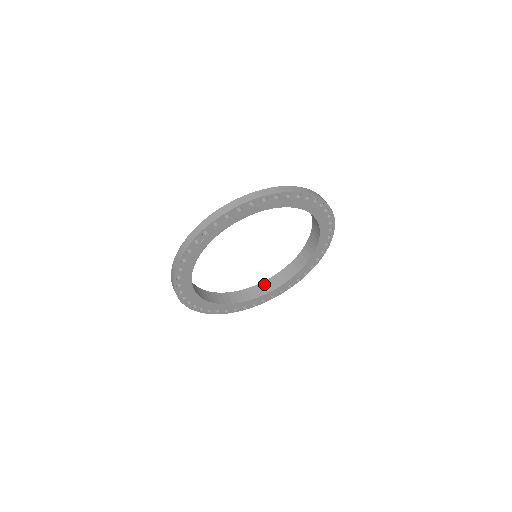
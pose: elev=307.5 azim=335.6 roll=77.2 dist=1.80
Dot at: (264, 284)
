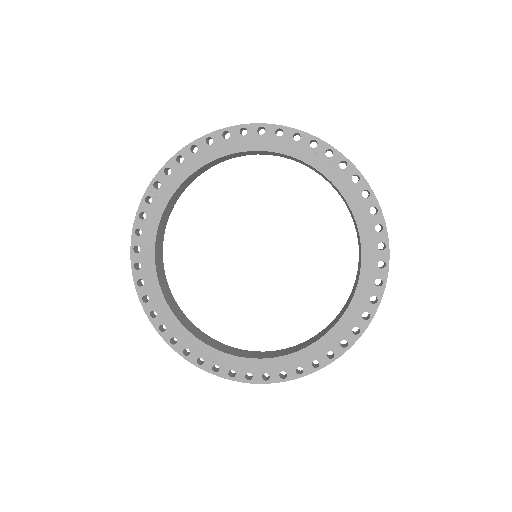
Dot at: (303, 343)
